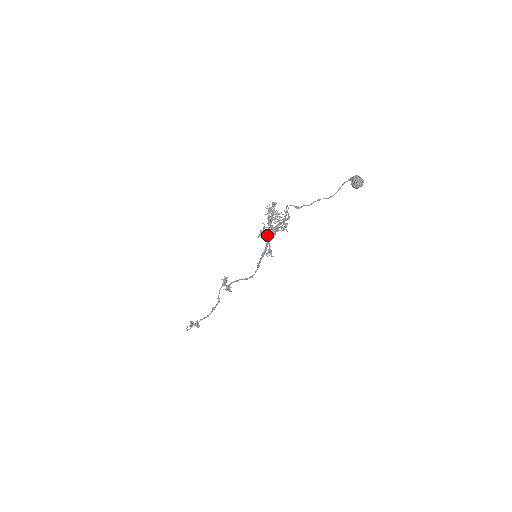
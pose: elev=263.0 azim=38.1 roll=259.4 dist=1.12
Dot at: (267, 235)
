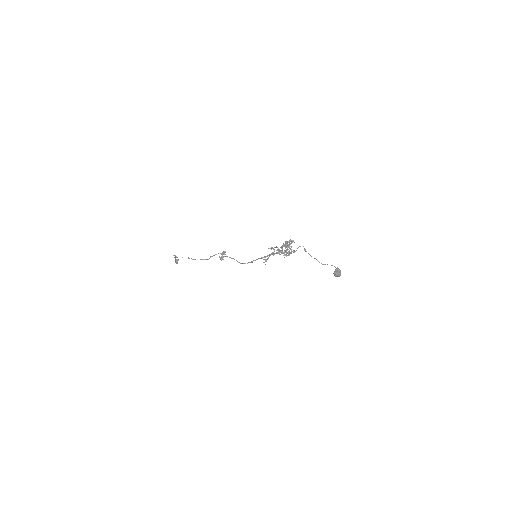
Dot at: (274, 251)
